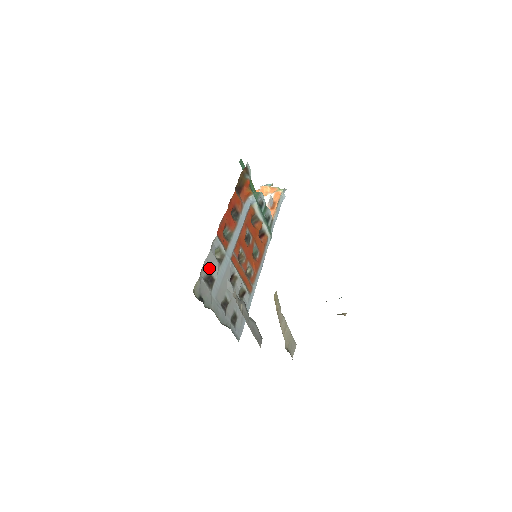
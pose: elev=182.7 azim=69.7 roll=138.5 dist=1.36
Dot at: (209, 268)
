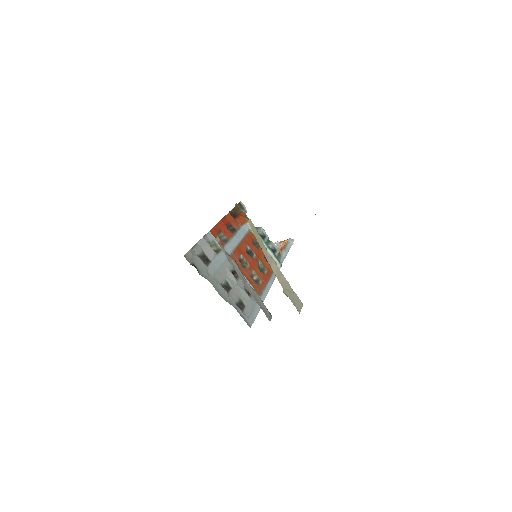
Dot at: (203, 251)
